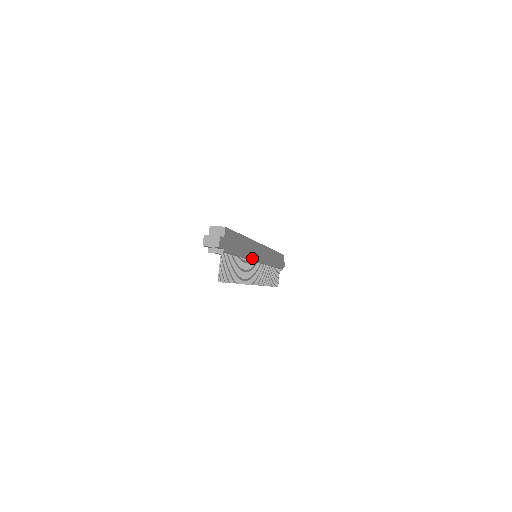
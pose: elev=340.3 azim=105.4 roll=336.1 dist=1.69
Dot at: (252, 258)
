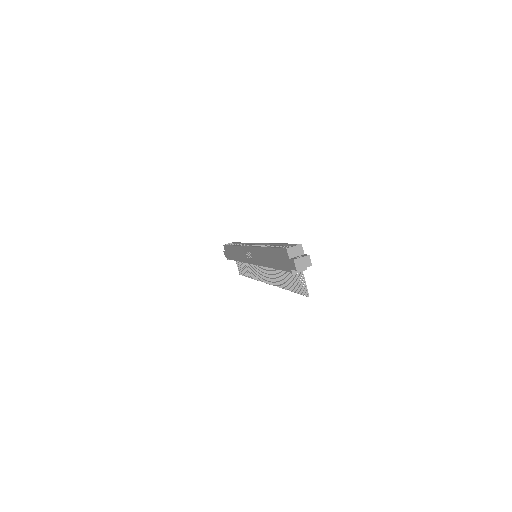
Dot at: occluded
